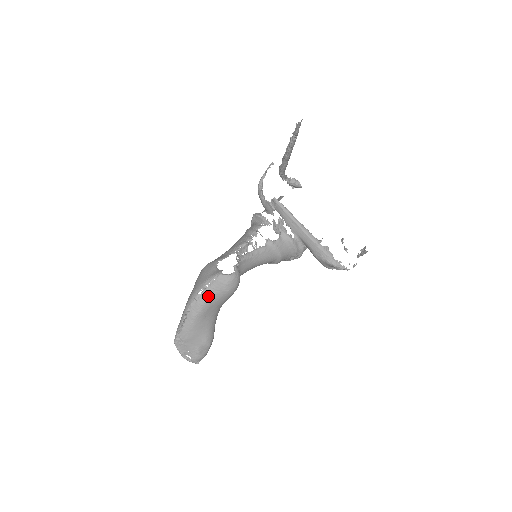
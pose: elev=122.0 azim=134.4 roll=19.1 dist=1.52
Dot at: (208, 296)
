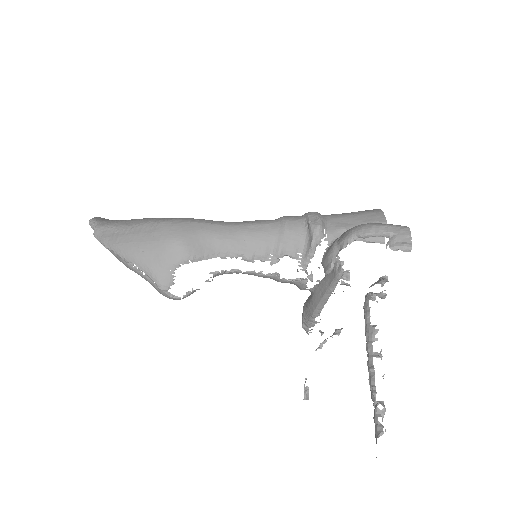
Dot at: (138, 274)
